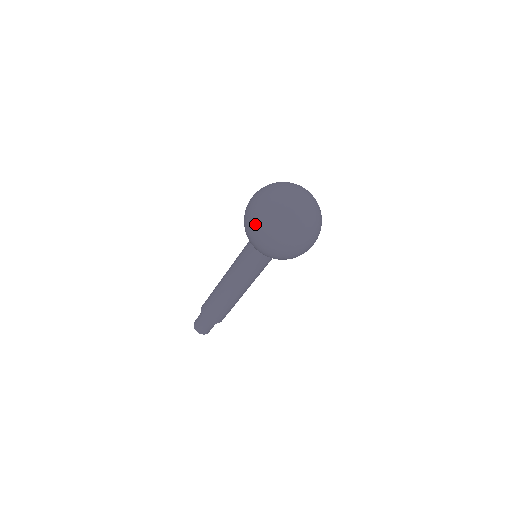
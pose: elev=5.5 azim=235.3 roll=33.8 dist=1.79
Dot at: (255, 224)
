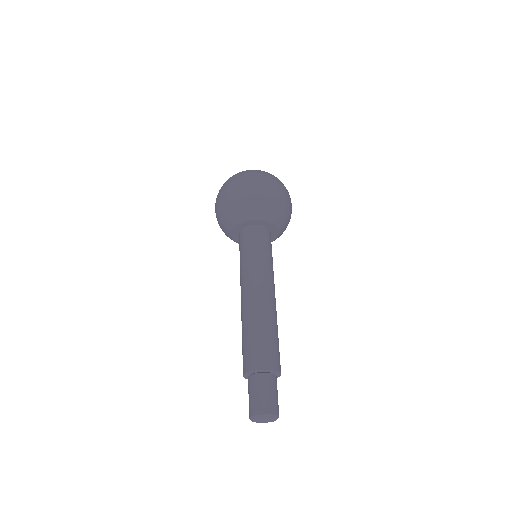
Dot at: (215, 206)
